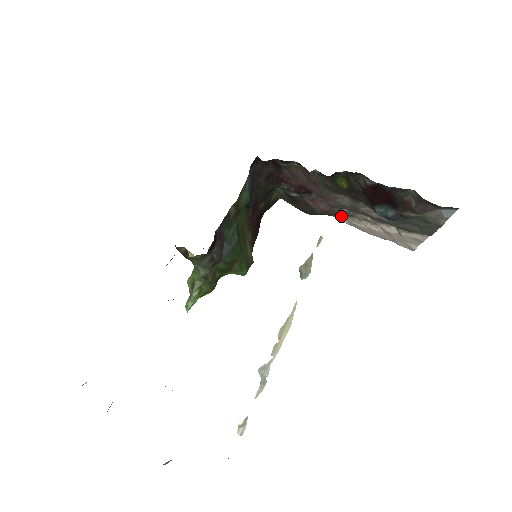
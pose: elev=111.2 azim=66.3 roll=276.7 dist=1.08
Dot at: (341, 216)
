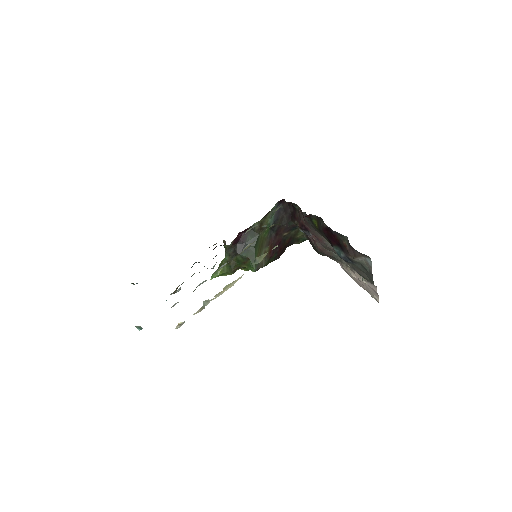
Dot at: (337, 261)
